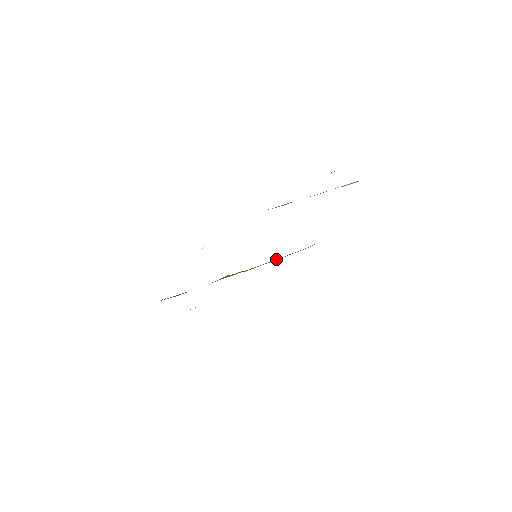
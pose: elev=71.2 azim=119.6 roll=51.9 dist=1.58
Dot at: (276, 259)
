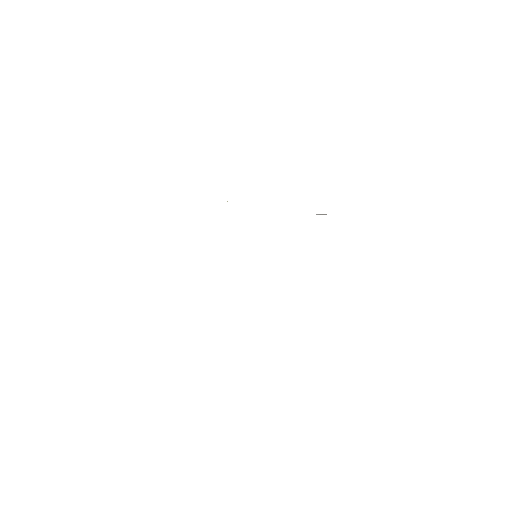
Dot at: occluded
